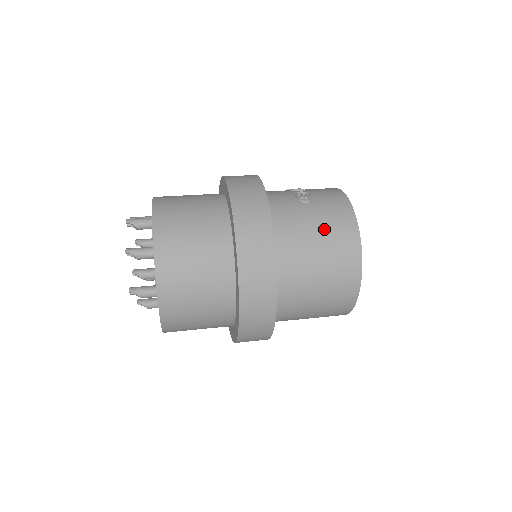
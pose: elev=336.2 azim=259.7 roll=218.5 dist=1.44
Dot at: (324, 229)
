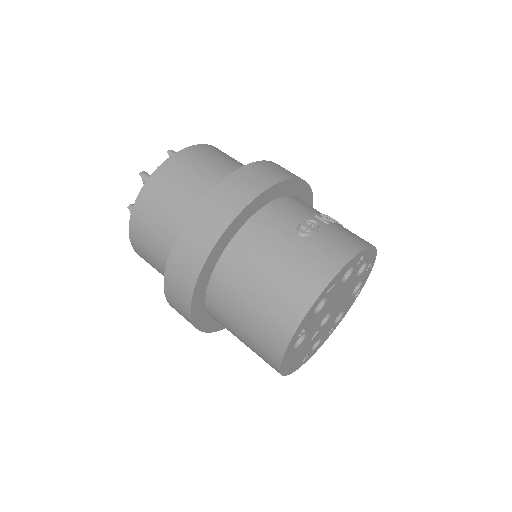
Dot at: (283, 271)
